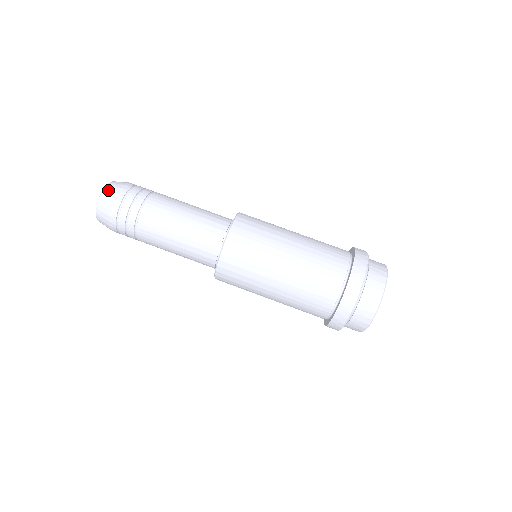
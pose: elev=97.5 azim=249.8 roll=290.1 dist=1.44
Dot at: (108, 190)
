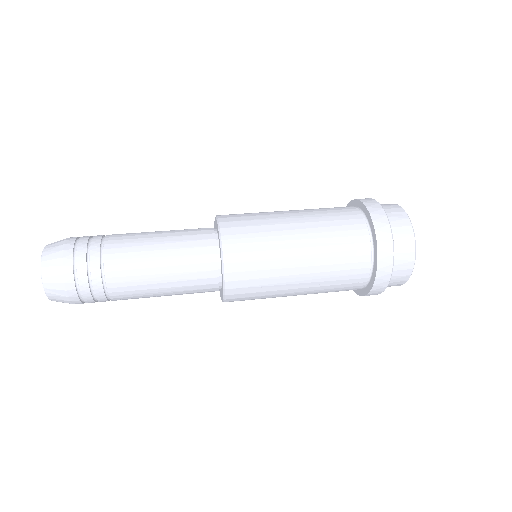
Dot at: (48, 260)
